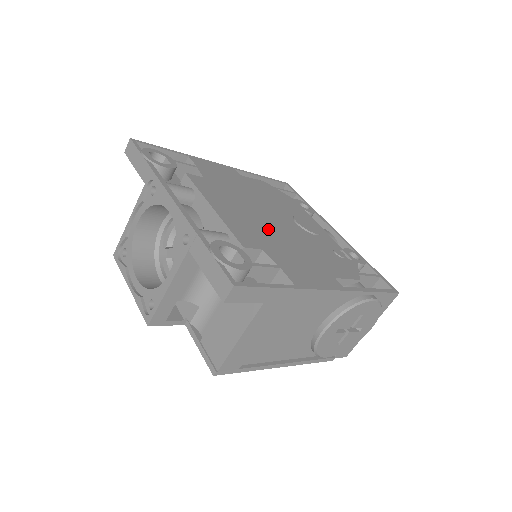
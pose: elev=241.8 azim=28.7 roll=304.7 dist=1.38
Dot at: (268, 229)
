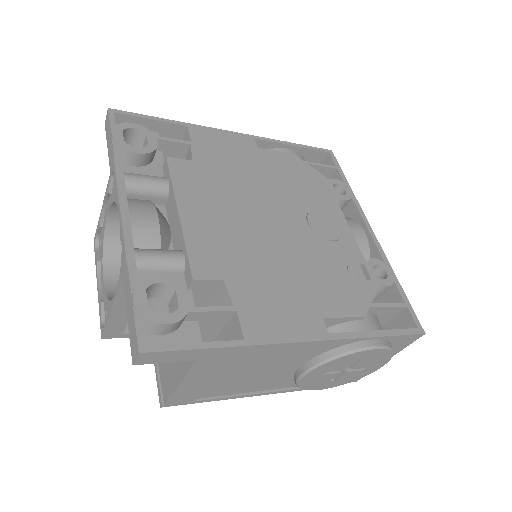
Dot at: (253, 241)
